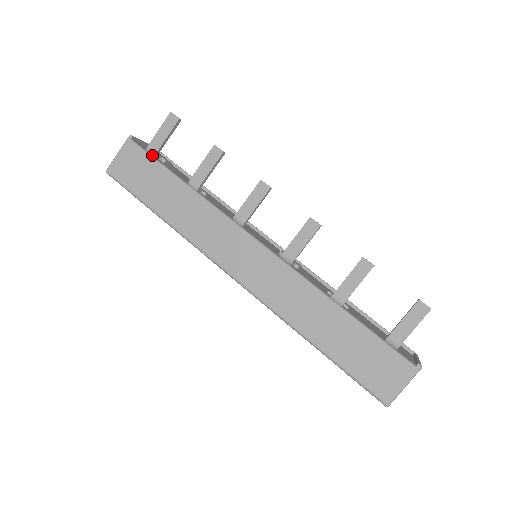
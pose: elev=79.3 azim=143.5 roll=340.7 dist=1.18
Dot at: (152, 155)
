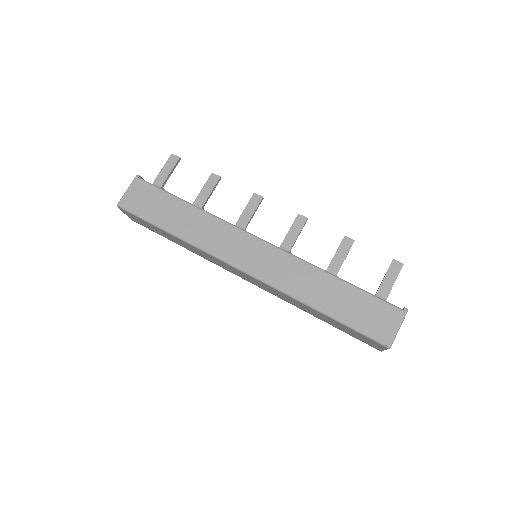
Dot at: (158, 187)
